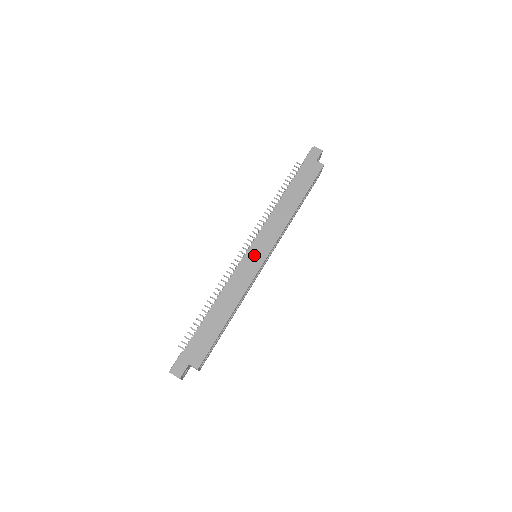
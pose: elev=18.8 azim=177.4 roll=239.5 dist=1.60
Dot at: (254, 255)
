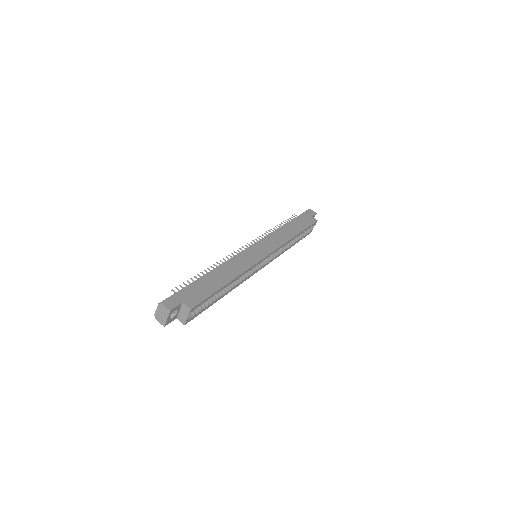
Dot at: (257, 250)
